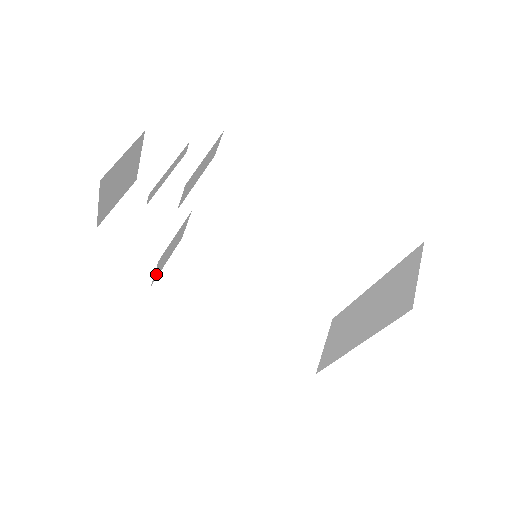
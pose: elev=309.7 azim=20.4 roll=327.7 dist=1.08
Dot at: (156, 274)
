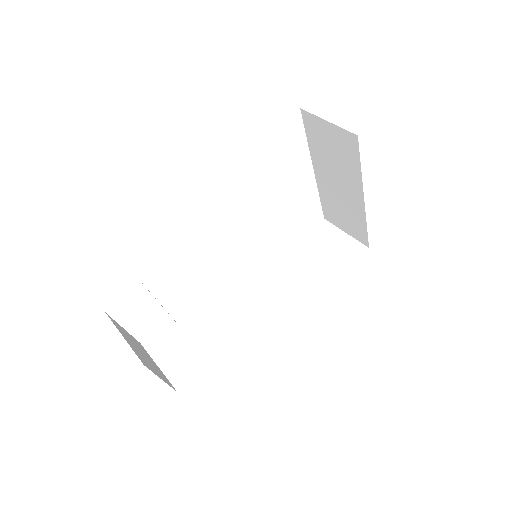
Dot at: occluded
